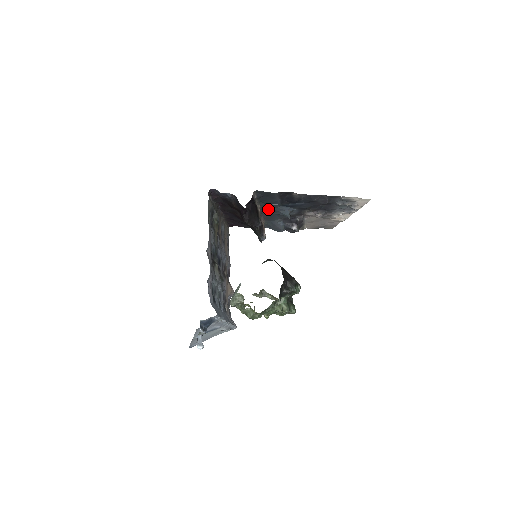
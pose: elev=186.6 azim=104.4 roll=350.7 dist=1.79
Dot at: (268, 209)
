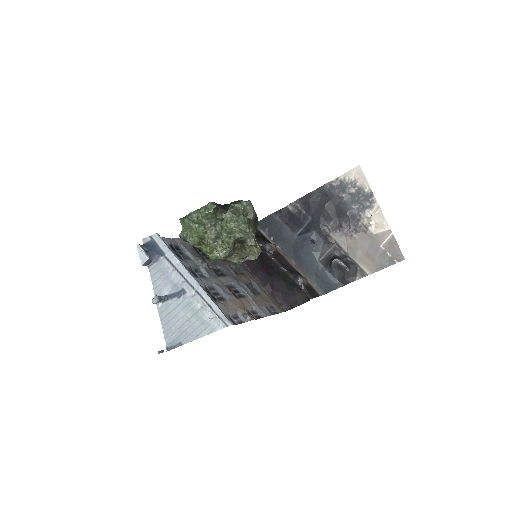
Dot at: (291, 249)
